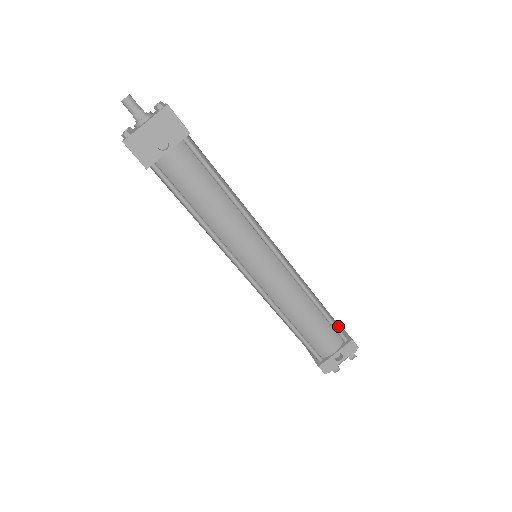
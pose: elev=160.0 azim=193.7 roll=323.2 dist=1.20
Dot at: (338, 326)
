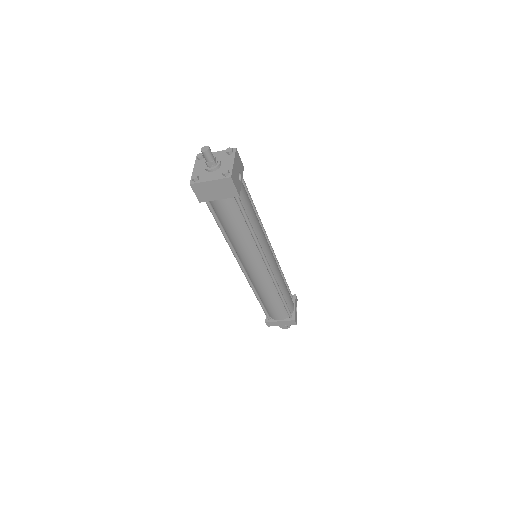
Dot at: occluded
